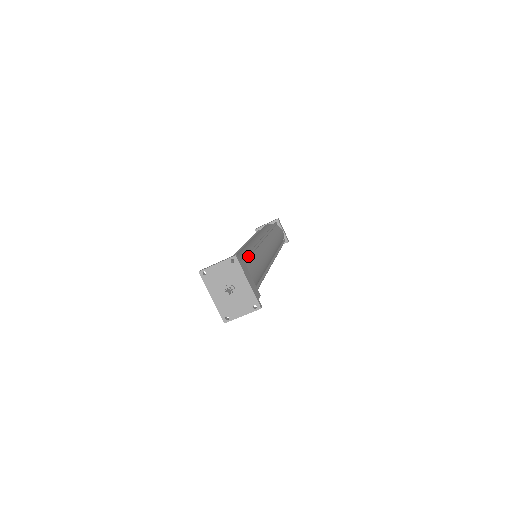
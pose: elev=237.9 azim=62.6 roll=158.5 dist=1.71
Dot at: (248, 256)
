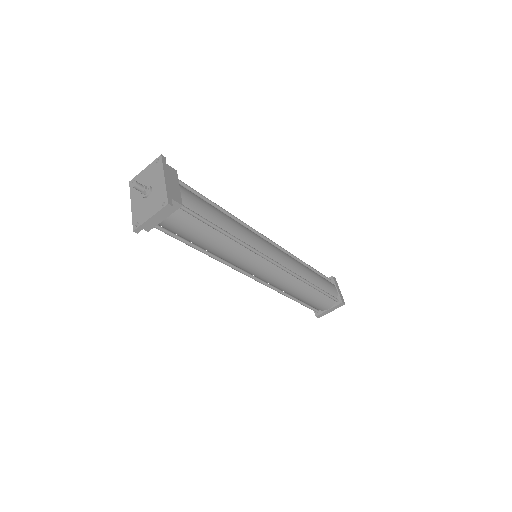
Dot at: occluded
